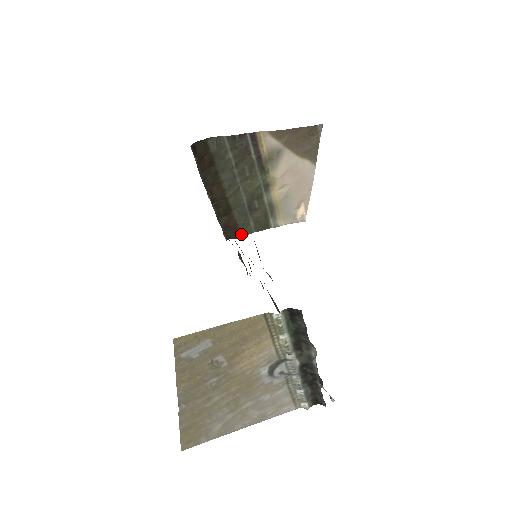
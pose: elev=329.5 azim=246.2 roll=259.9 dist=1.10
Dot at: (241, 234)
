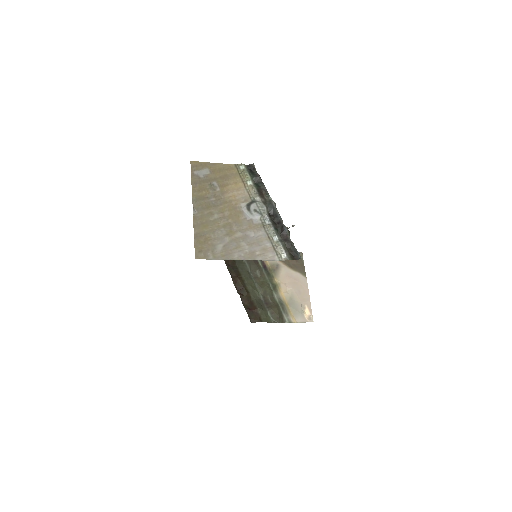
Dot at: (262, 320)
